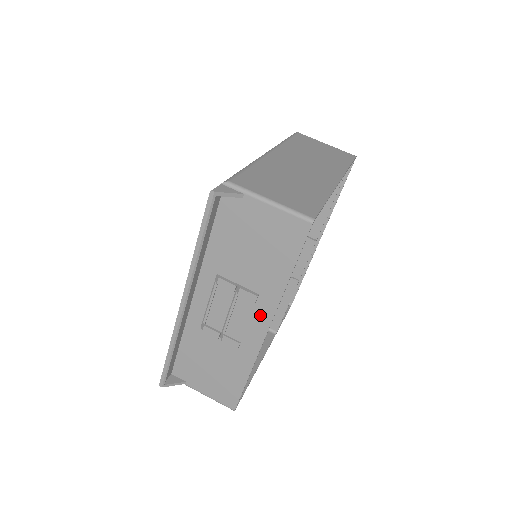
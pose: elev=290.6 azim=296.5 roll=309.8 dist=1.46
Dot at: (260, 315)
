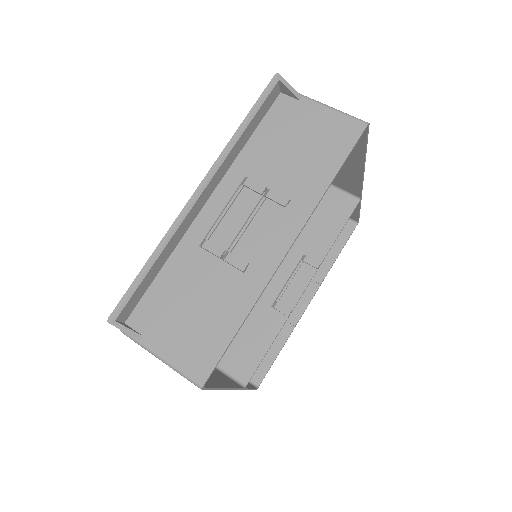
Dot at: (285, 227)
